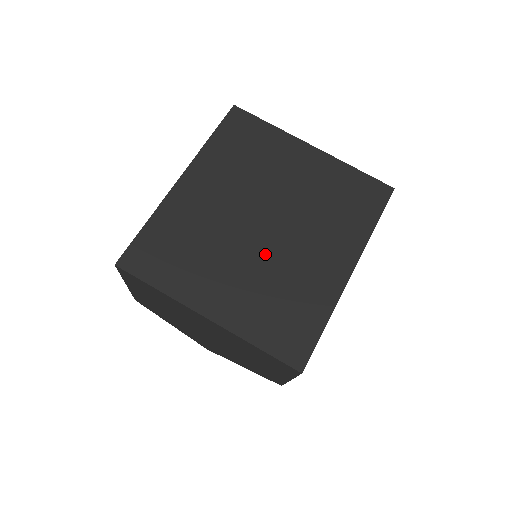
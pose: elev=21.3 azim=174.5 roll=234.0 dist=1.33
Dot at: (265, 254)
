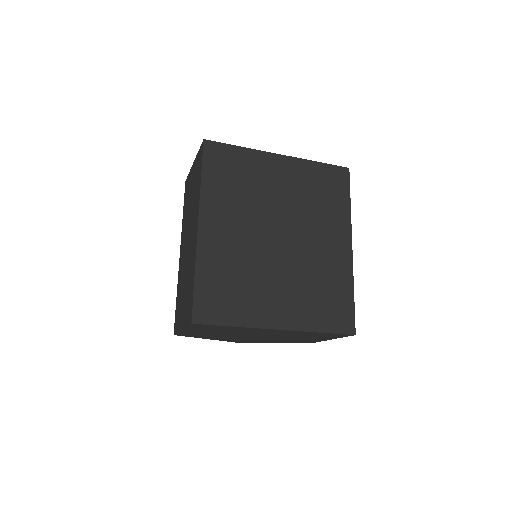
Dot at: (292, 261)
